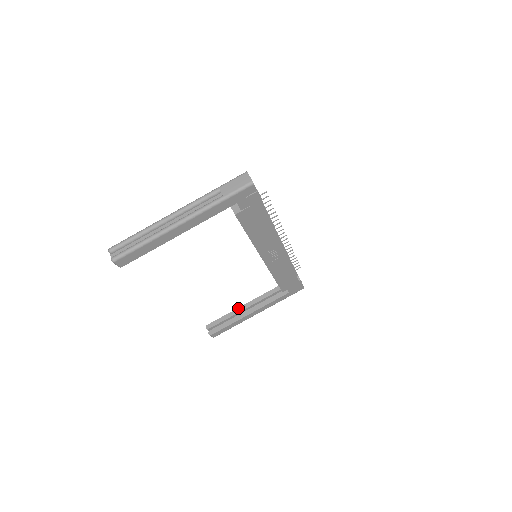
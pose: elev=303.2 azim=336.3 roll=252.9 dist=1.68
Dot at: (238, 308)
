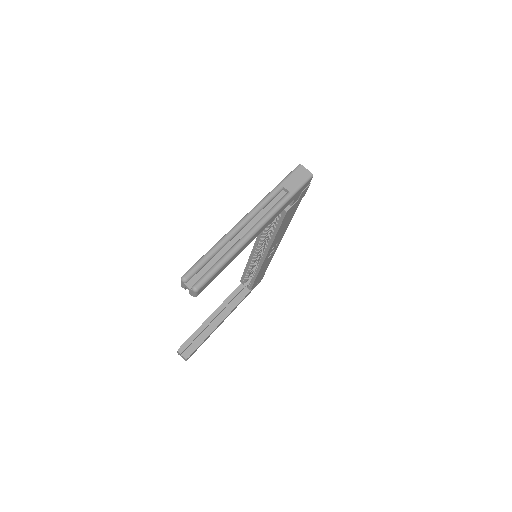
Dot at: (206, 320)
